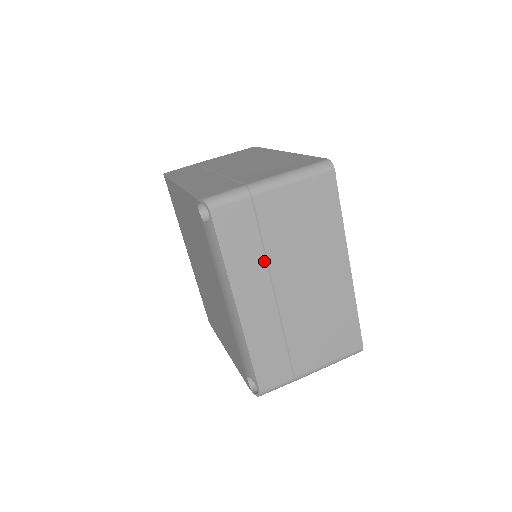
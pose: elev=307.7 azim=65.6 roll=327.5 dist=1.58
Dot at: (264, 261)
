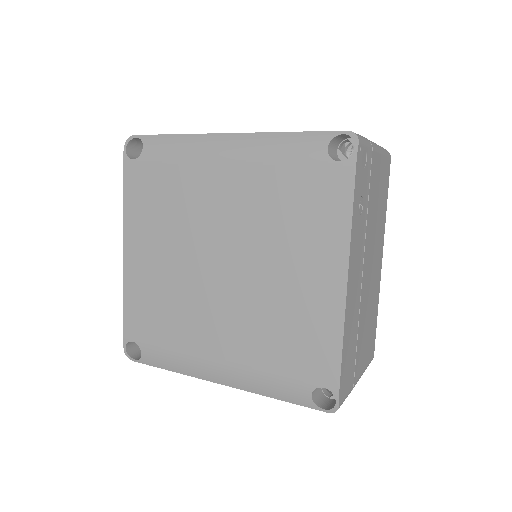
Dot at: occluded
